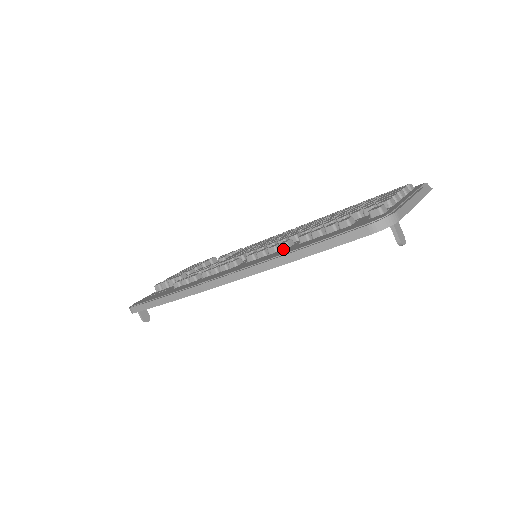
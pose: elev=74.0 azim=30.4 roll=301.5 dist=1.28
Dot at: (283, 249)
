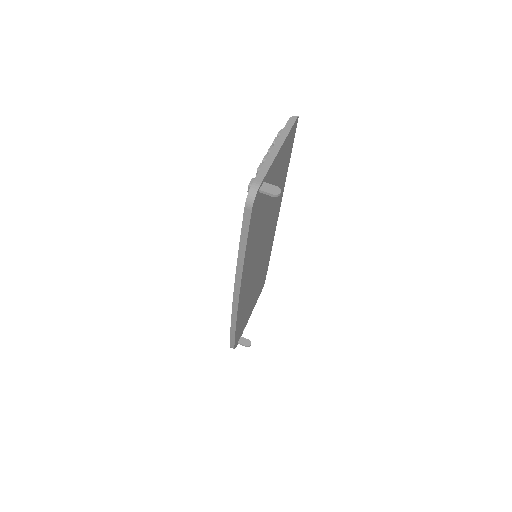
Dot at: occluded
